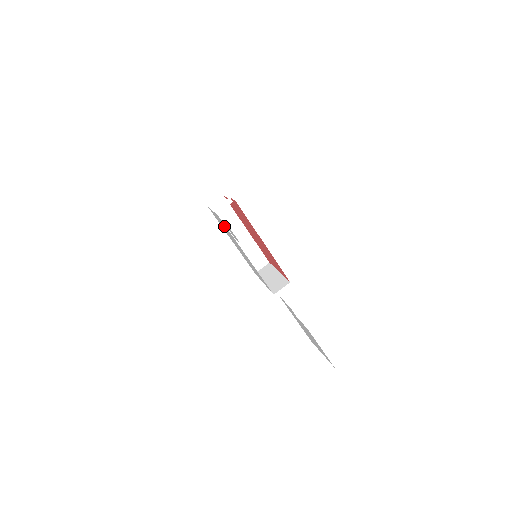
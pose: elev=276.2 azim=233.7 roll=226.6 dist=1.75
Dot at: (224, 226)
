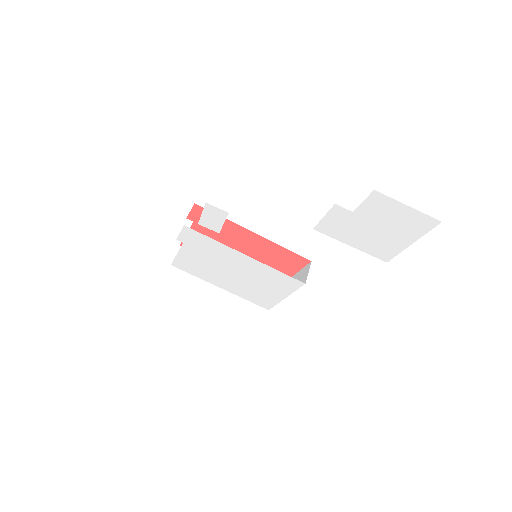
Dot at: (200, 248)
